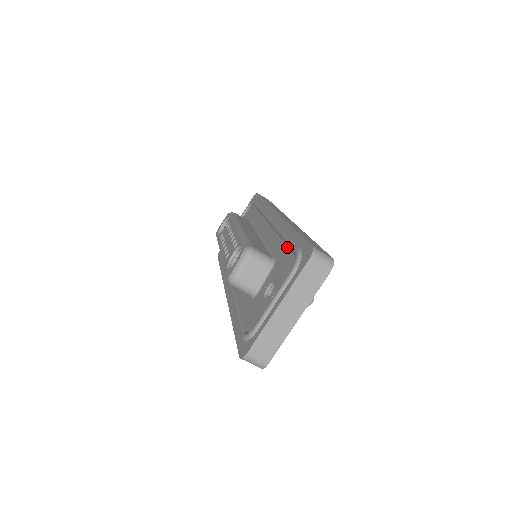
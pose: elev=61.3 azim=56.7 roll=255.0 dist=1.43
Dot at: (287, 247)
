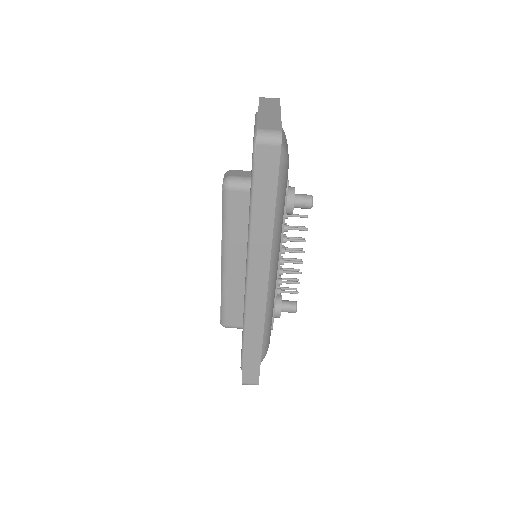
Dot at: occluded
